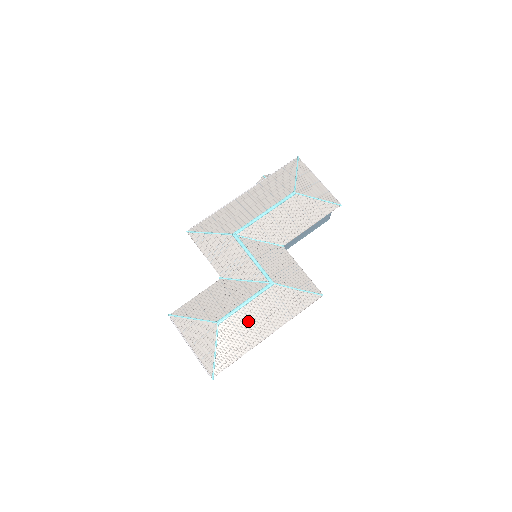
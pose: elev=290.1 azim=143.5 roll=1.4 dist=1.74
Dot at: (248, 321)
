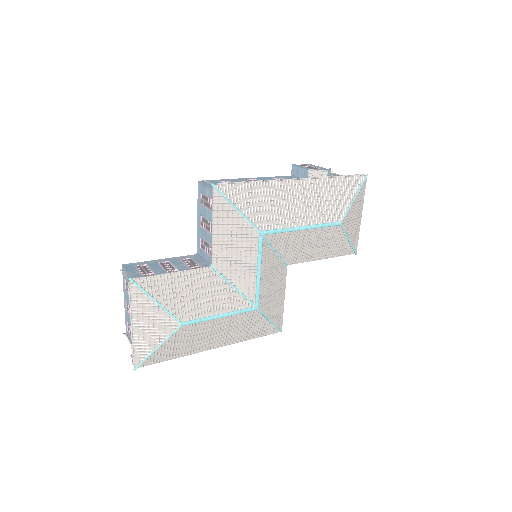
Dot at: (209, 332)
